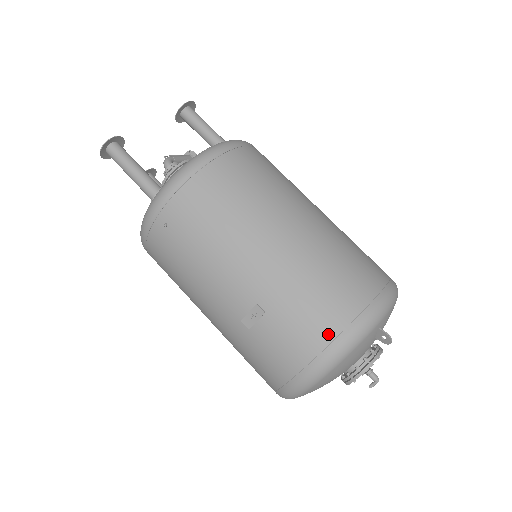
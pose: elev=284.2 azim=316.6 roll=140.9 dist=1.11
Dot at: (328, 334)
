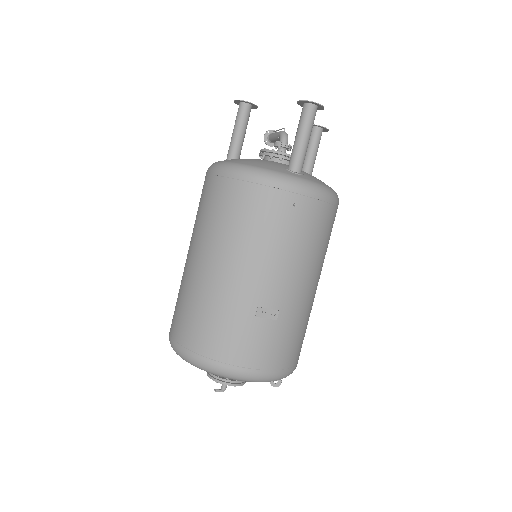
Dot at: (284, 364)
